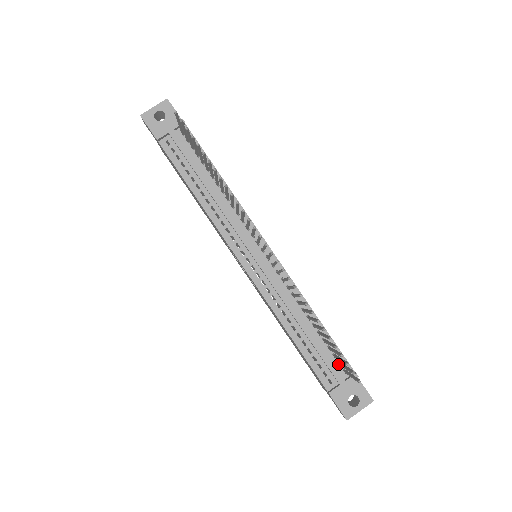
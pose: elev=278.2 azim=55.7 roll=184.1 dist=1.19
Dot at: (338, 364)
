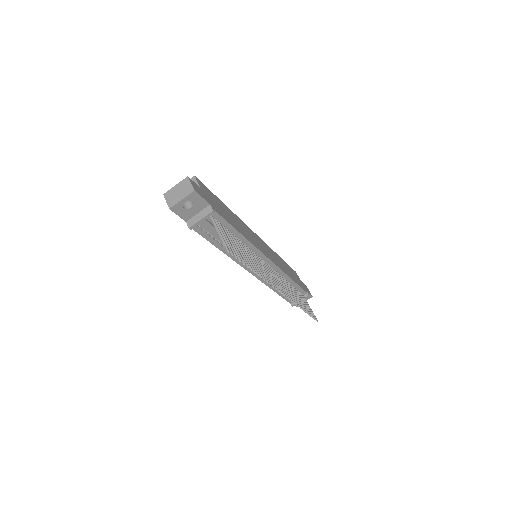
Dot at: occluded
